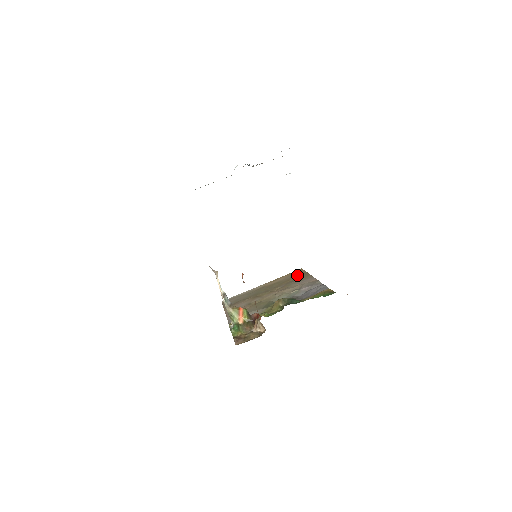
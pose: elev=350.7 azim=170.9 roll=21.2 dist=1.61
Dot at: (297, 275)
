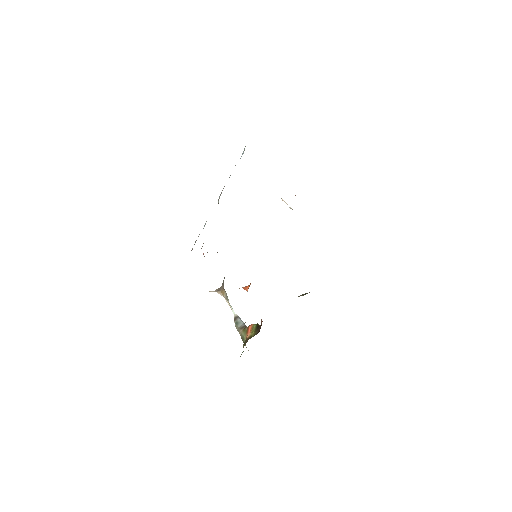
Dot at: occluded
